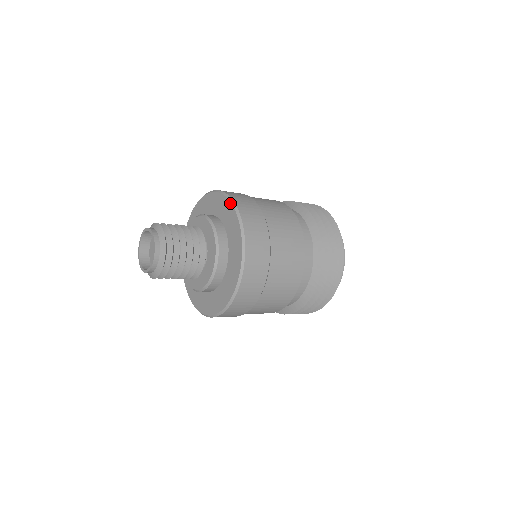
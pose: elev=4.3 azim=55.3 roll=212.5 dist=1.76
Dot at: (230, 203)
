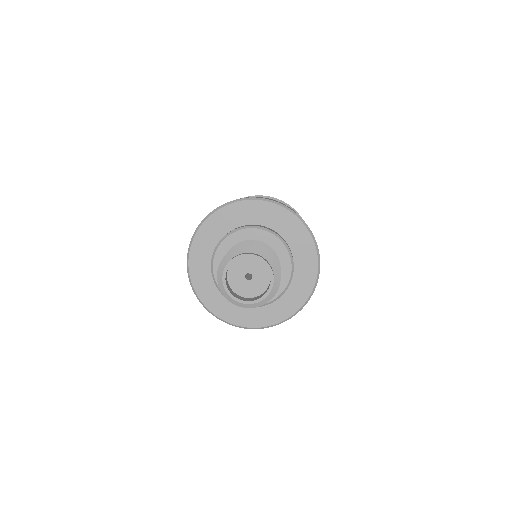
Dot at: (314, 244)
